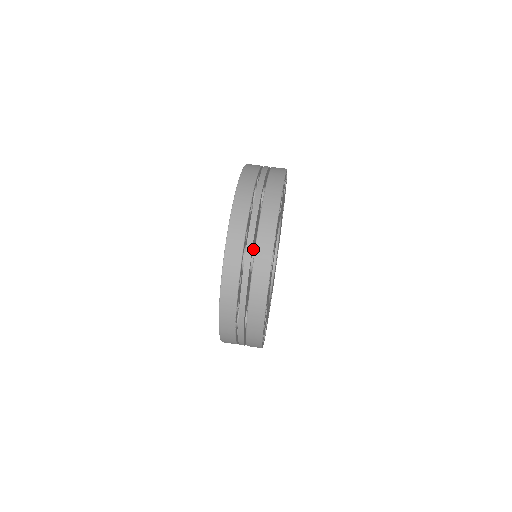
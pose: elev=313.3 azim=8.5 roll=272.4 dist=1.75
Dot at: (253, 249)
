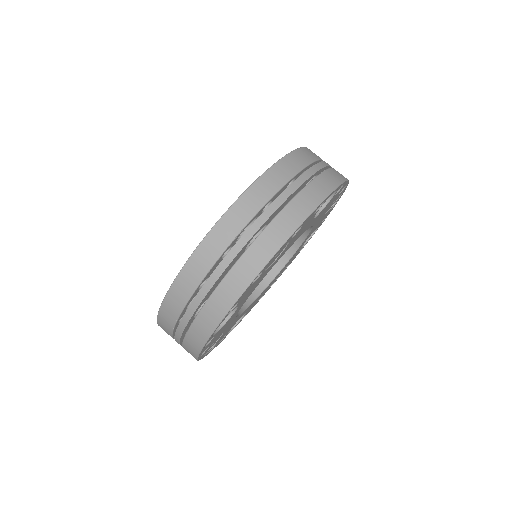
Dot at: occluded
